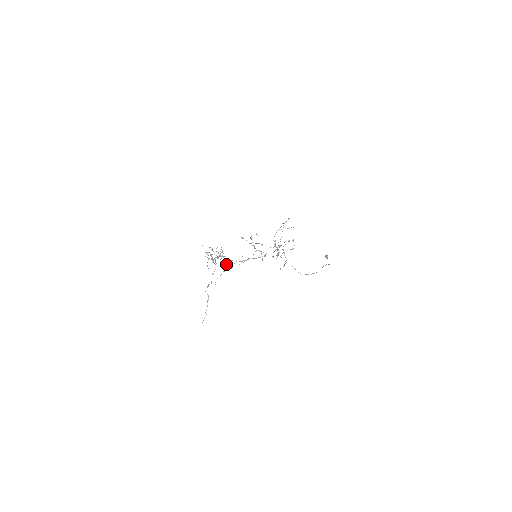
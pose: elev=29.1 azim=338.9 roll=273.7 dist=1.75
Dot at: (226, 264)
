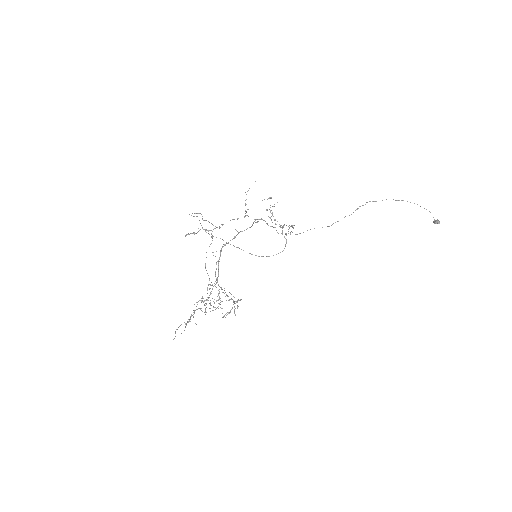
Dot at: (209, 284)
